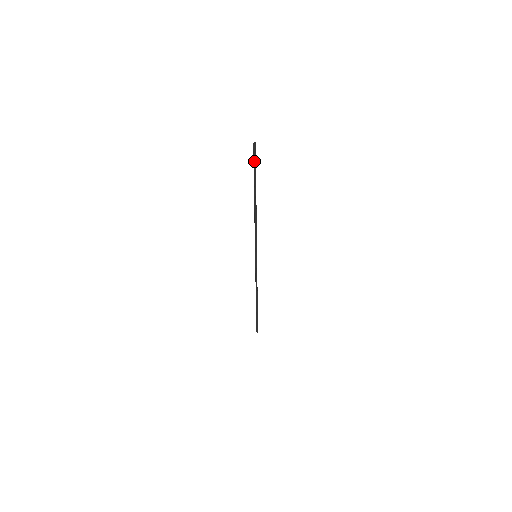
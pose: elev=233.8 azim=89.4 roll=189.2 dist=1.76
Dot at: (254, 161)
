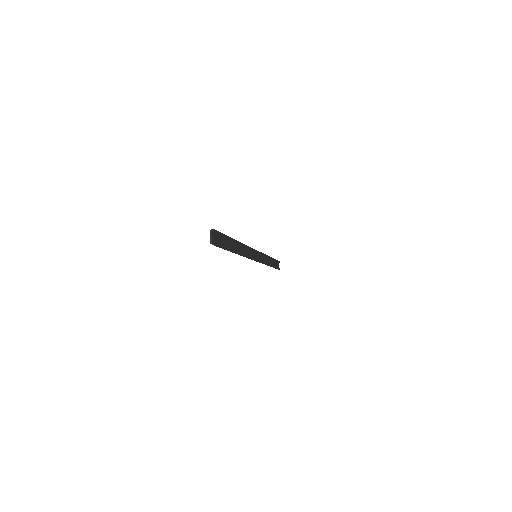
Dot at: (217, 246)
